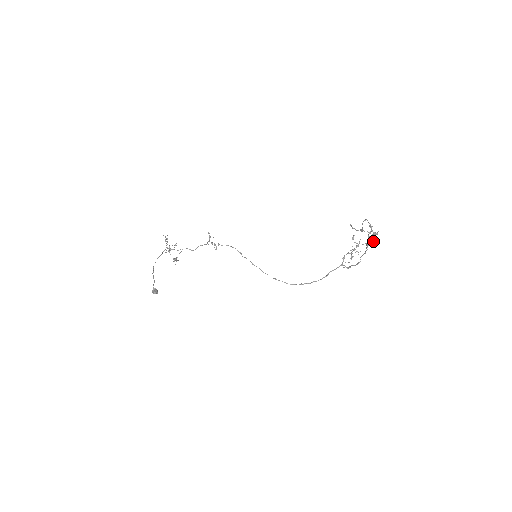
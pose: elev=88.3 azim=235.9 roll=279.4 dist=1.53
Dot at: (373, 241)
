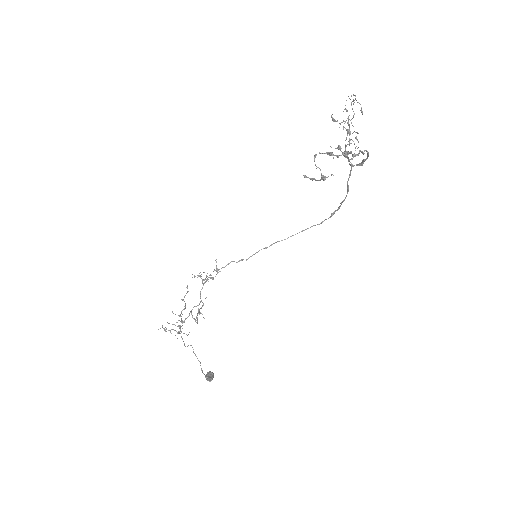
Dot at: occluded
